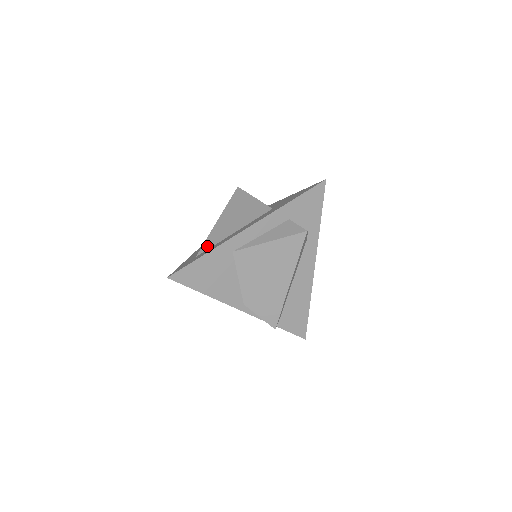
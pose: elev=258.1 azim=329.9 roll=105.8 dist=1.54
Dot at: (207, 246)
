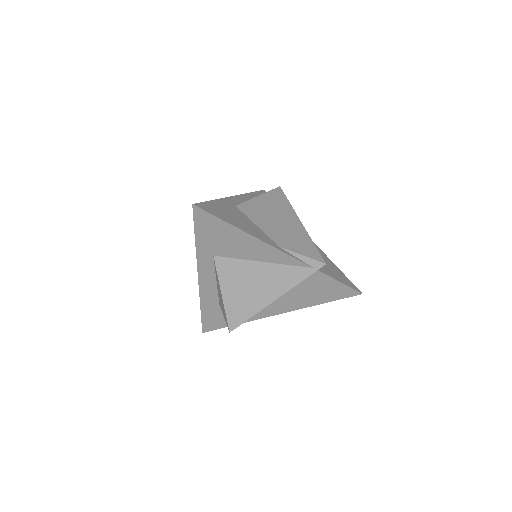
Dot at: occluded
